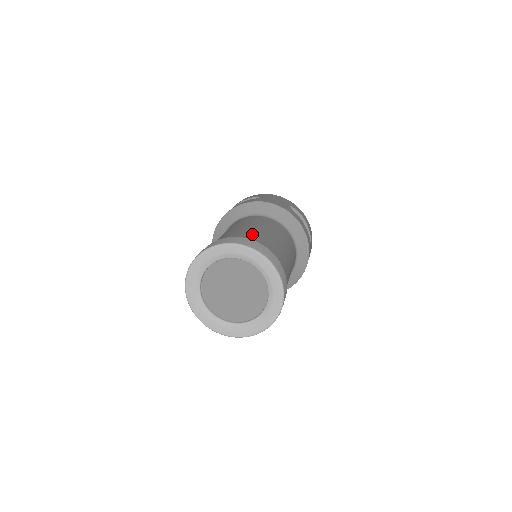
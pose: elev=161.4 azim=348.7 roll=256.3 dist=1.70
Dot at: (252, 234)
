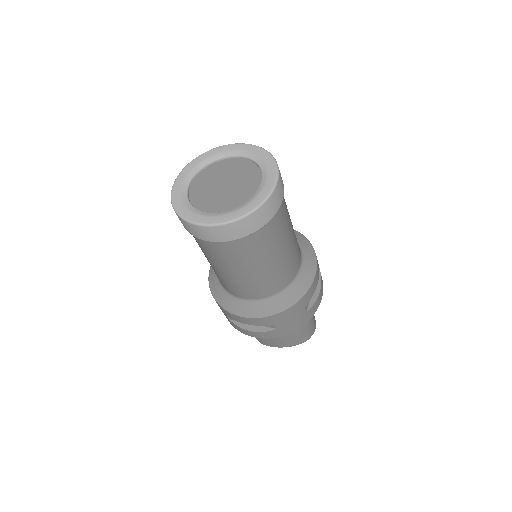
Dot at: occluded
